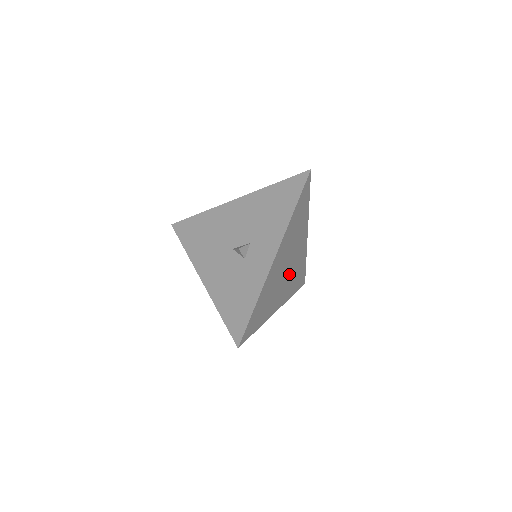
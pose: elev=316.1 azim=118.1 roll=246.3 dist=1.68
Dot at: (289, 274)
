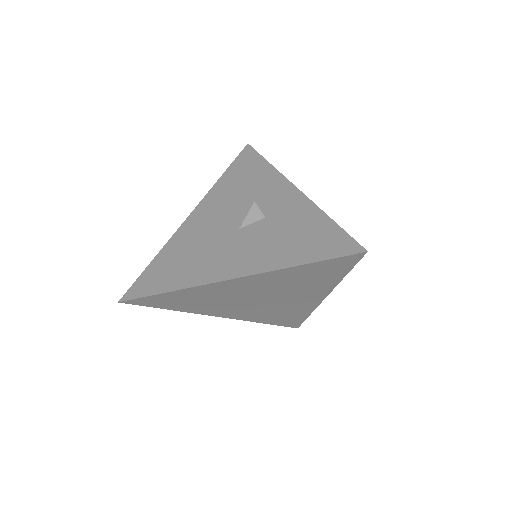
Dot at: occluded
